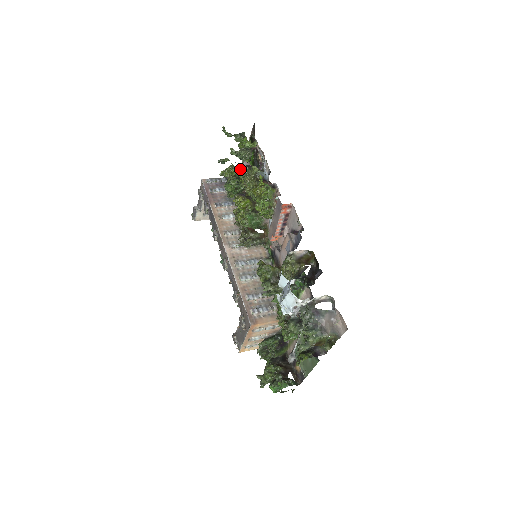
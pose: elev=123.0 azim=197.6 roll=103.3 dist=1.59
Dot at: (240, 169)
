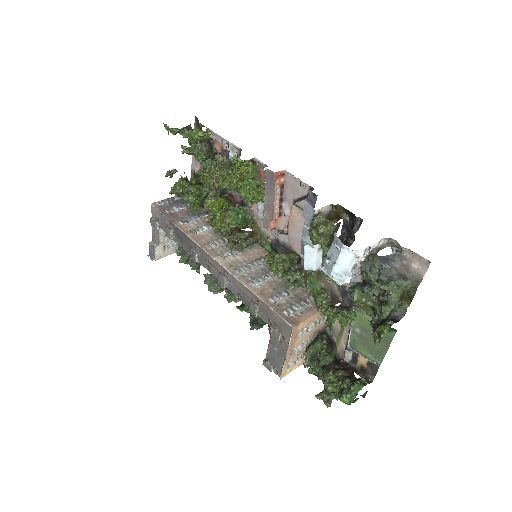
Dot at: (202, 163)
